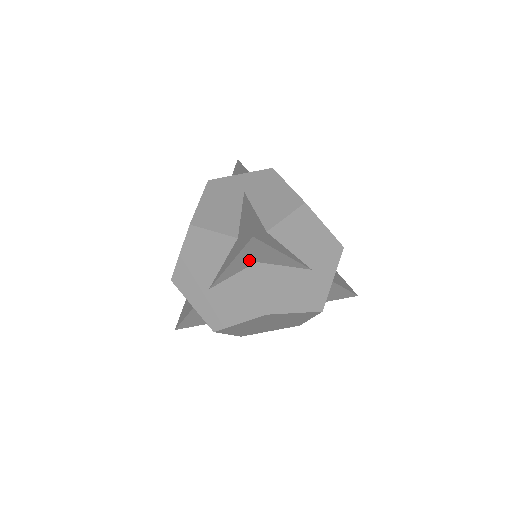
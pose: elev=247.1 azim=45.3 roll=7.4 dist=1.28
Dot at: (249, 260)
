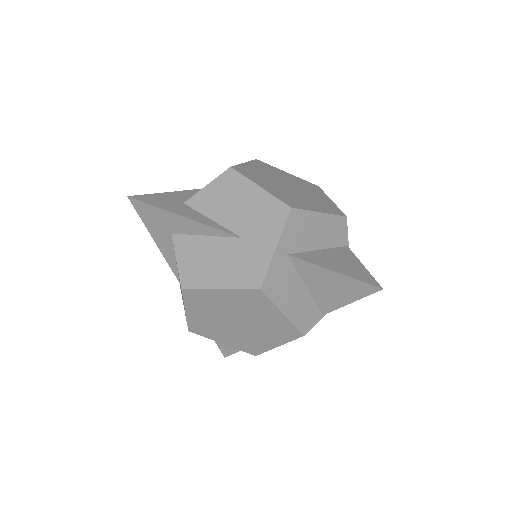
Dot at: (163, 232)
